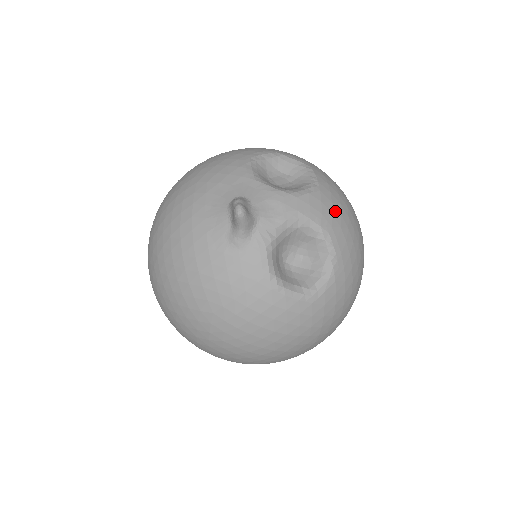
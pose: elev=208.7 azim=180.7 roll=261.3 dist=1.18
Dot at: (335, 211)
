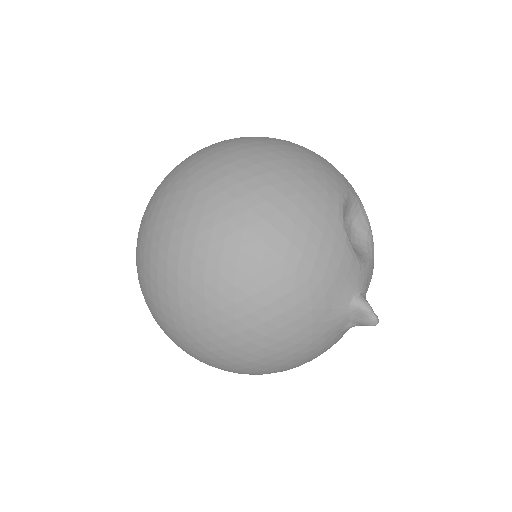
Dot at: occluded
